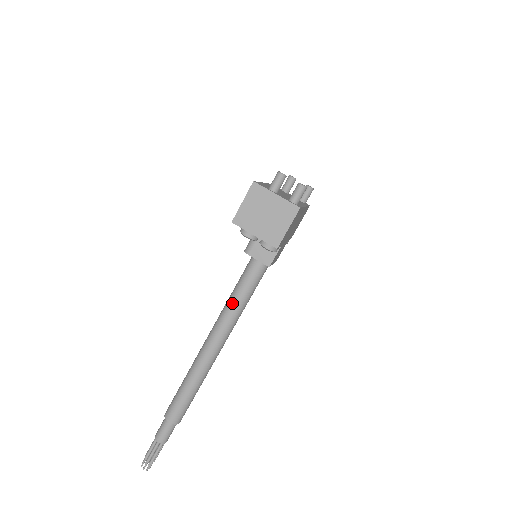
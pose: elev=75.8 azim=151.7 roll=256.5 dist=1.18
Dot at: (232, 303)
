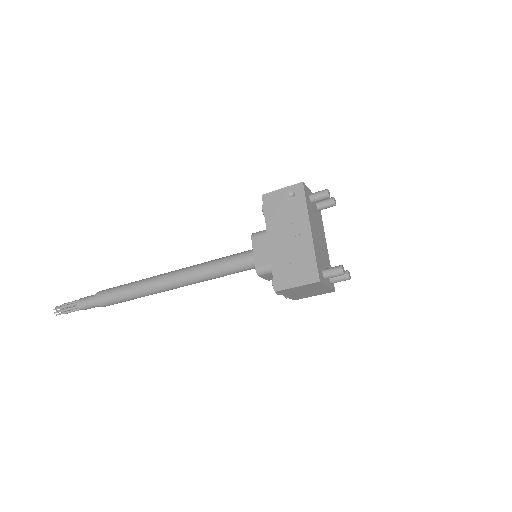
Dot at: (213, 277)
